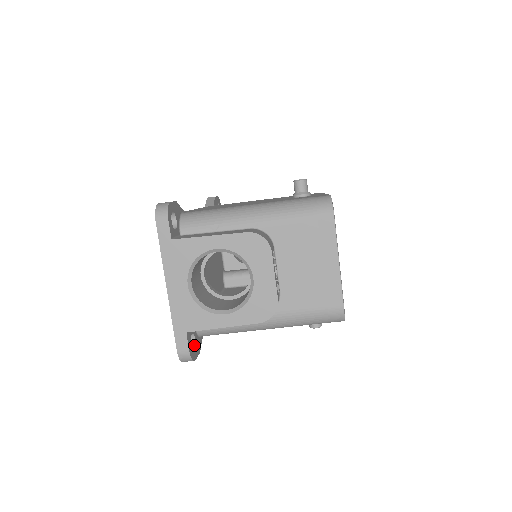
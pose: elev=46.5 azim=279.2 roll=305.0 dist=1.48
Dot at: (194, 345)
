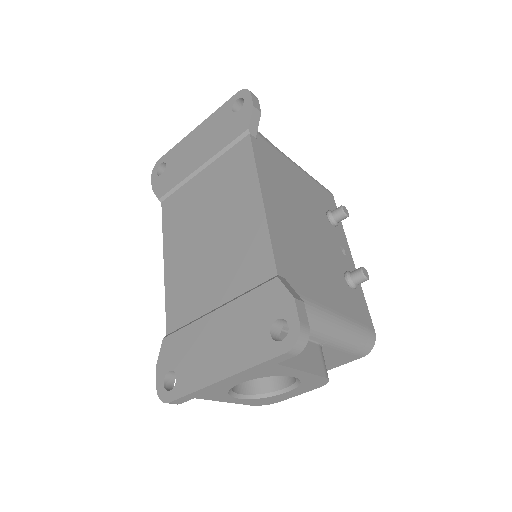
Dot at: (175, 377)
